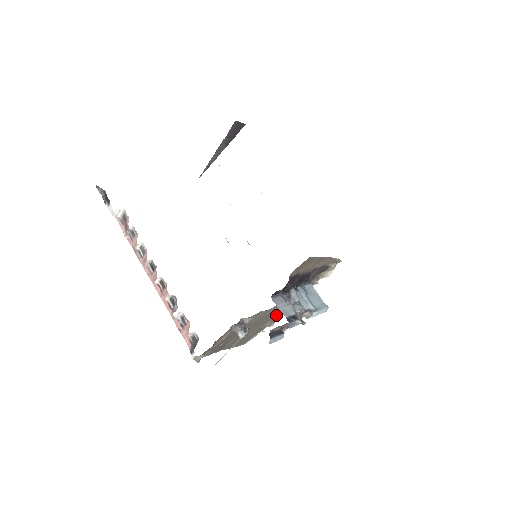
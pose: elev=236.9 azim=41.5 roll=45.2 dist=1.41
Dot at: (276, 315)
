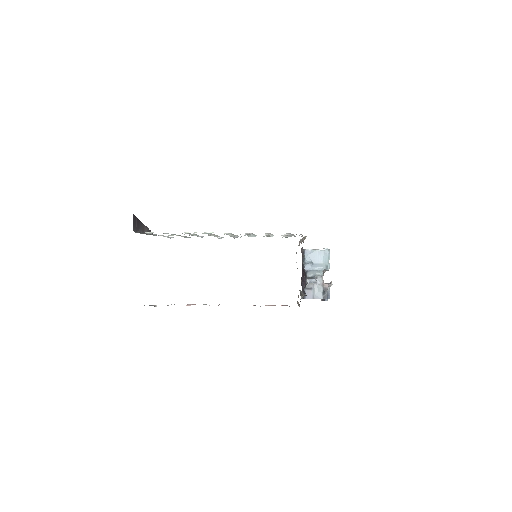
Dot at: occluded
